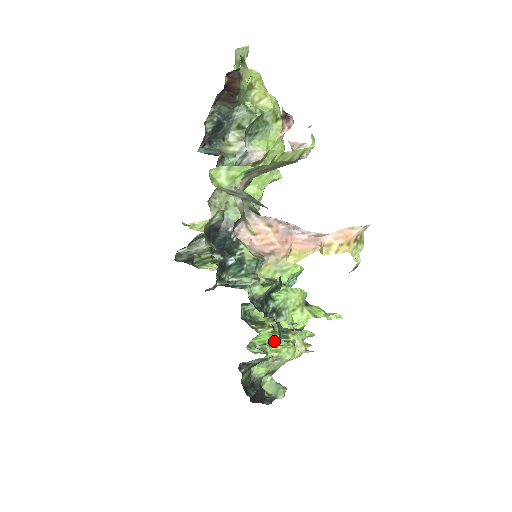
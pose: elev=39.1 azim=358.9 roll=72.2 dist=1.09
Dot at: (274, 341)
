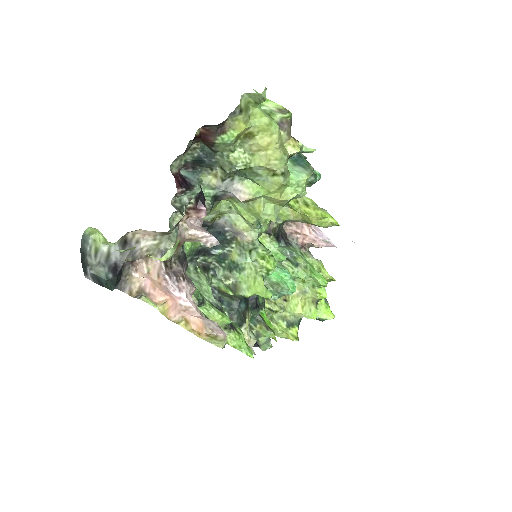
Dot at: (275, 313)
